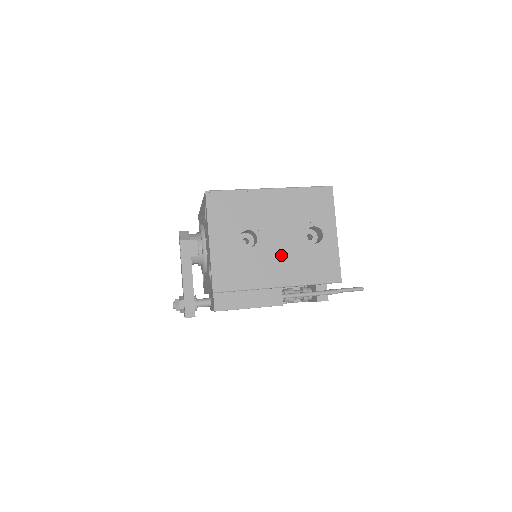
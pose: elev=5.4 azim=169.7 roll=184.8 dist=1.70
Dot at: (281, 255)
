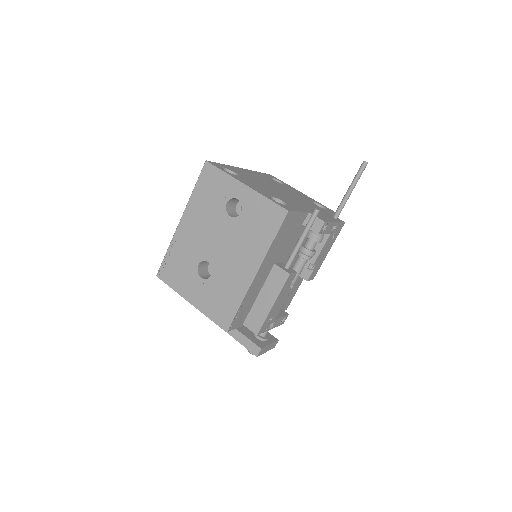
Dot at: (232, 252)
